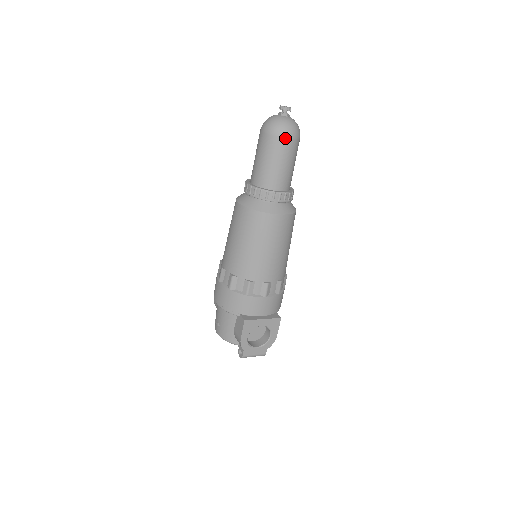
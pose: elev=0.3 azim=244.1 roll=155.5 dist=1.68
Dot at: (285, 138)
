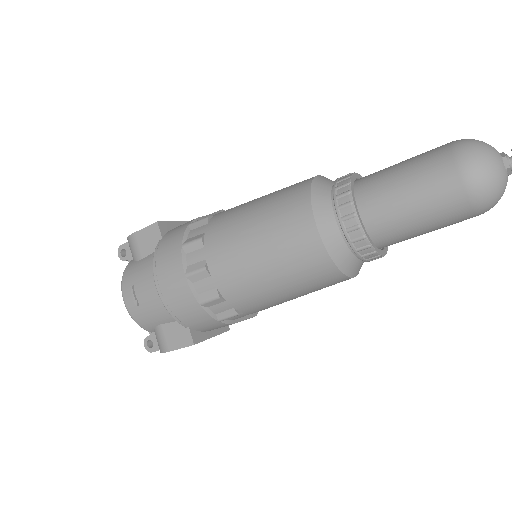
Dot at: (477, 214)
